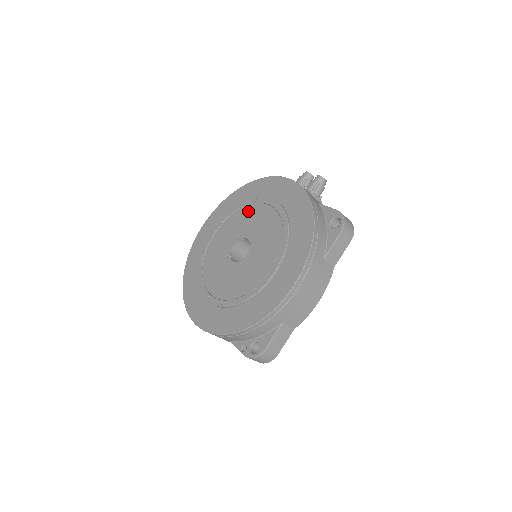
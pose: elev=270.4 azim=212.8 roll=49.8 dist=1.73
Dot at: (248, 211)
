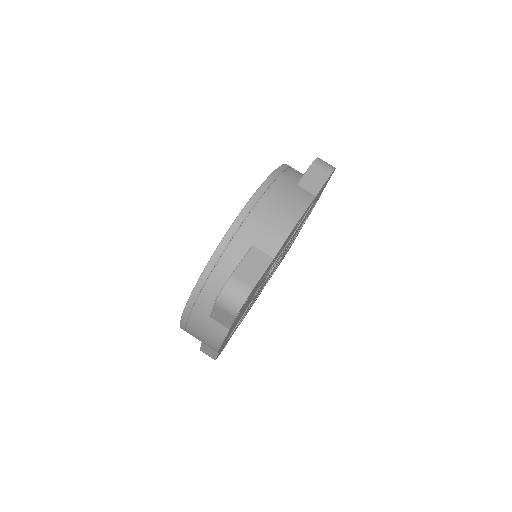
Dot at: occluded
